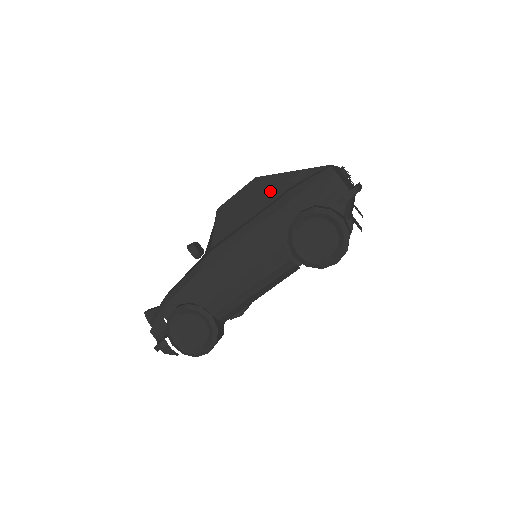
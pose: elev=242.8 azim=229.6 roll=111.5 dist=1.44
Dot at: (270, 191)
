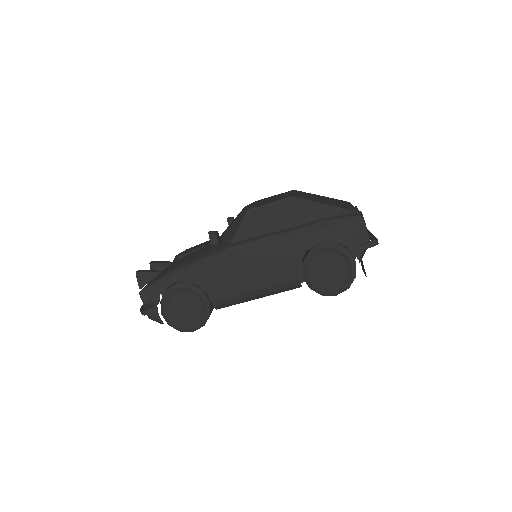
Dot at: (302, 214)
